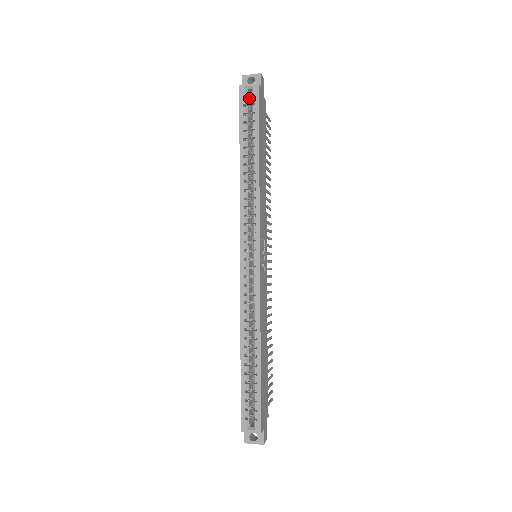
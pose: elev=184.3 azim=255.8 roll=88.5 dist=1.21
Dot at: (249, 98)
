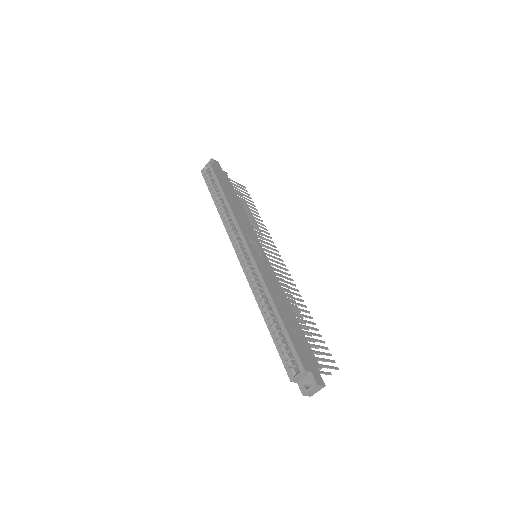
Dot at: (210, 174)
